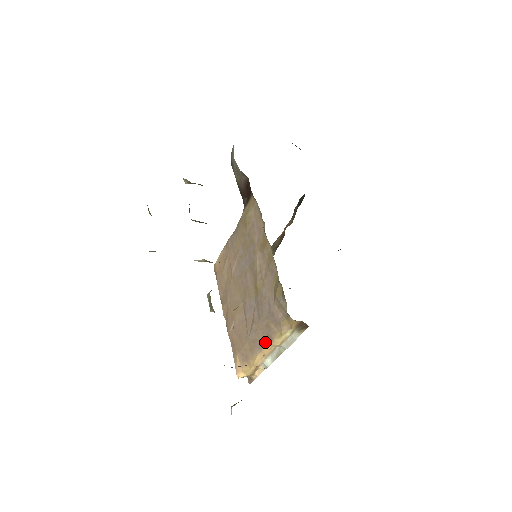
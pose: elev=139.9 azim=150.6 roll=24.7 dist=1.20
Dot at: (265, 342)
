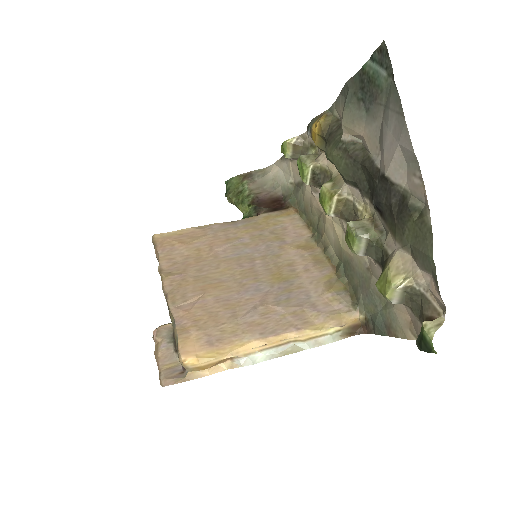
Dot at: (280, 330)
